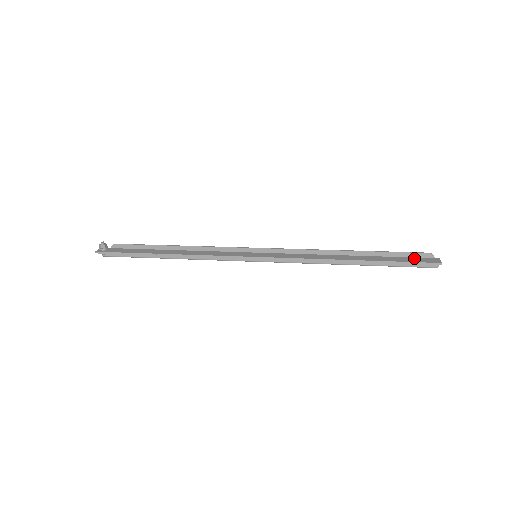
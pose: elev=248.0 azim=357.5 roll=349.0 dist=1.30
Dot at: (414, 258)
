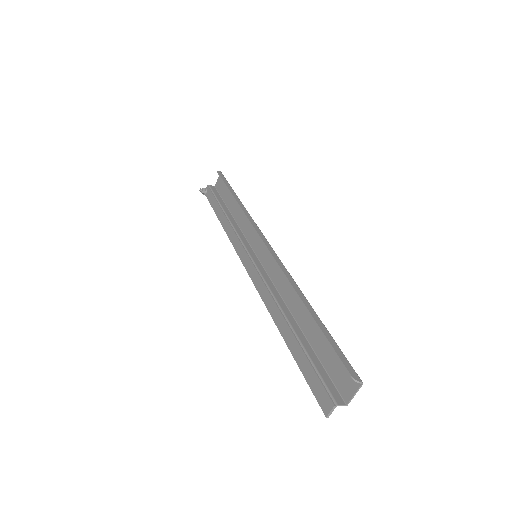
Dot at: (317, 381)
